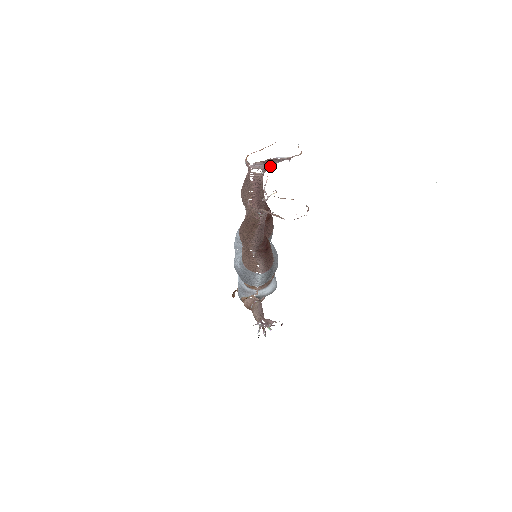
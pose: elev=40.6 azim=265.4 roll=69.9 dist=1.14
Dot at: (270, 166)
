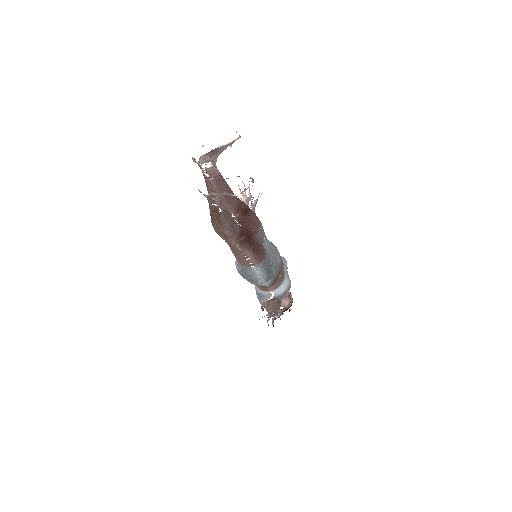
Dot at: (216, 157)
